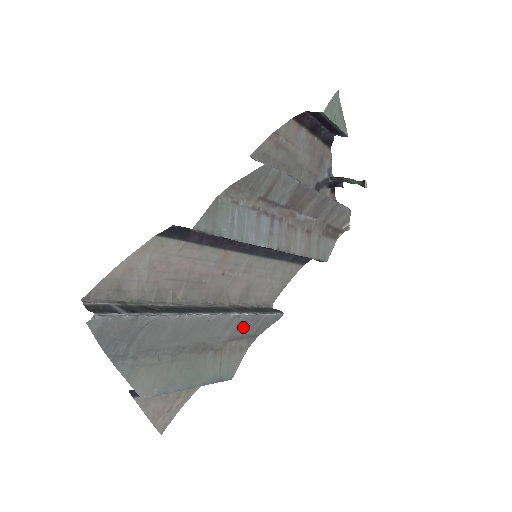
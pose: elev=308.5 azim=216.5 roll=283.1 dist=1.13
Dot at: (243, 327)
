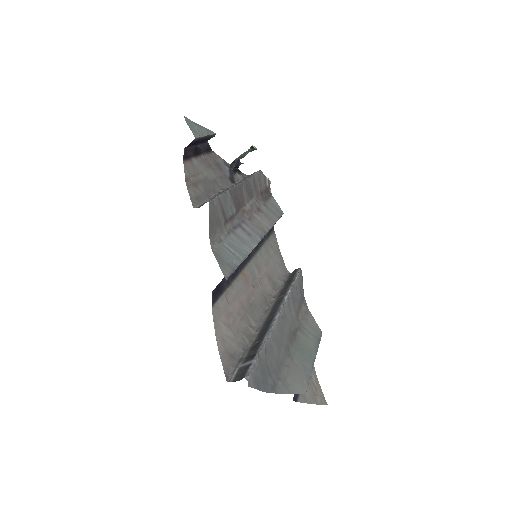
Dot at: (295, 300)
